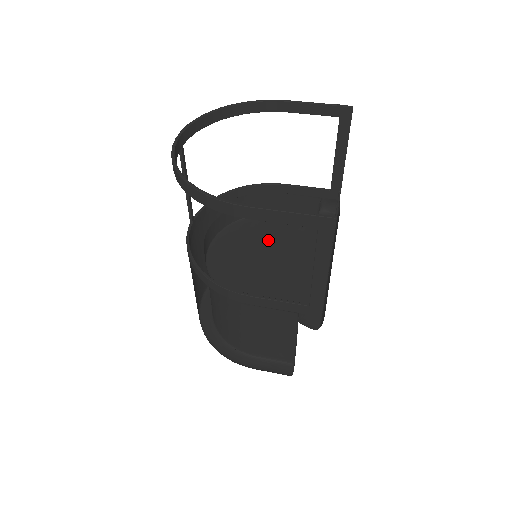
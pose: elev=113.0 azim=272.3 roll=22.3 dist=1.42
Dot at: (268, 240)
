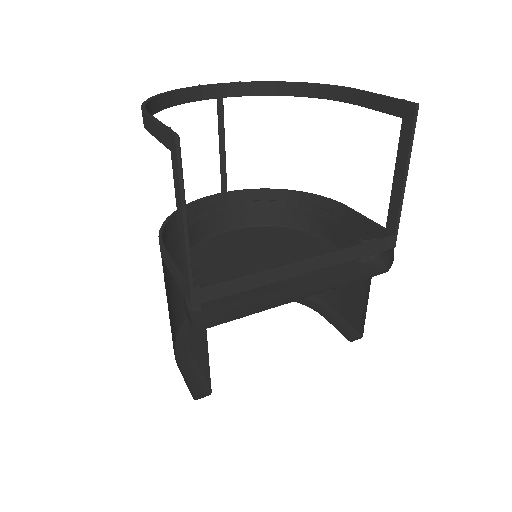
Dot at: (284, 251)
